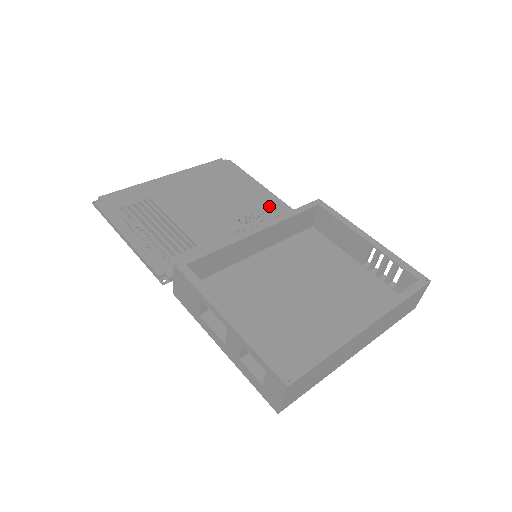
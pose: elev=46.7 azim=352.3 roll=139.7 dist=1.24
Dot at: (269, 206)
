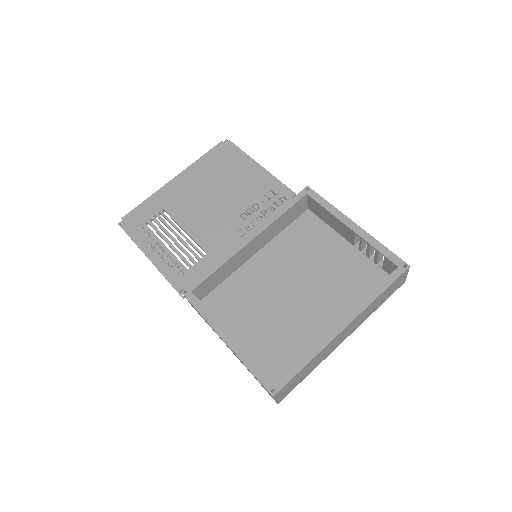
Dot at: (268, 192)
